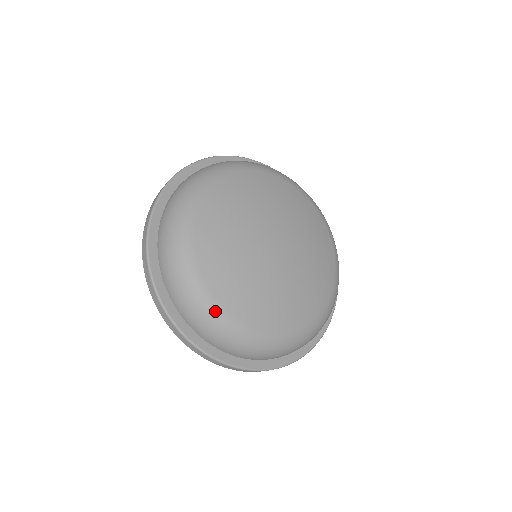
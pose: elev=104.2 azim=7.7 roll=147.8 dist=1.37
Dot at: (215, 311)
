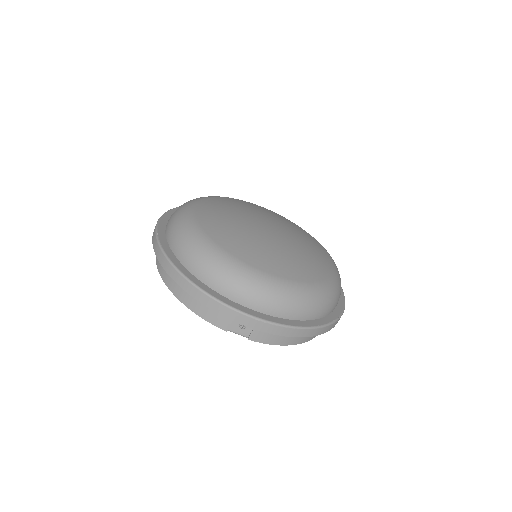
Dot at: (318, 289)
